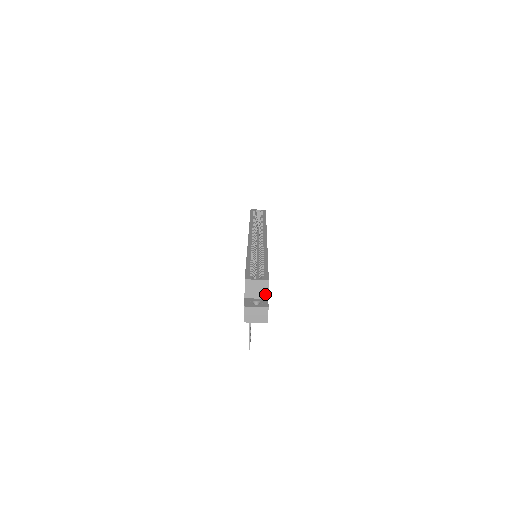
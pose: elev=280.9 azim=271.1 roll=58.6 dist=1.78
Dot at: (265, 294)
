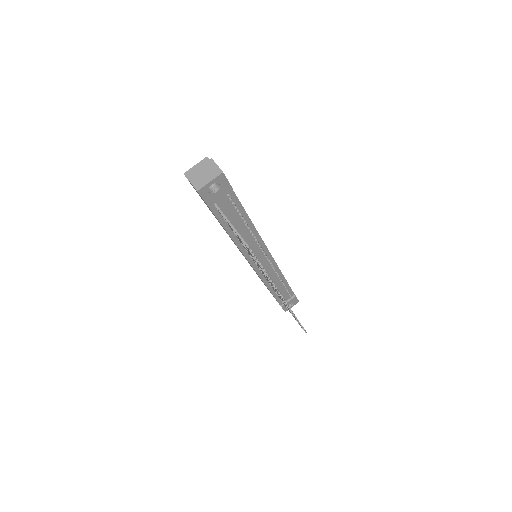
Dot at: occluded
